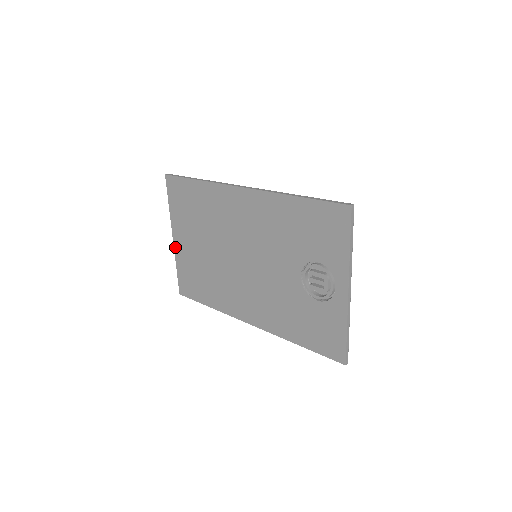
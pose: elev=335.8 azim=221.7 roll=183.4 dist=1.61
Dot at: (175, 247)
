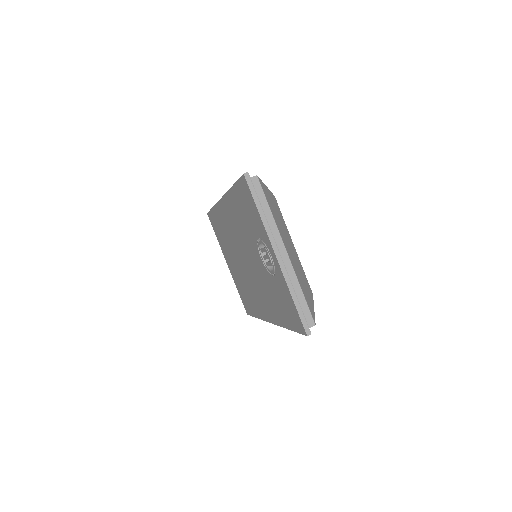
Dot at: (230, 272)
